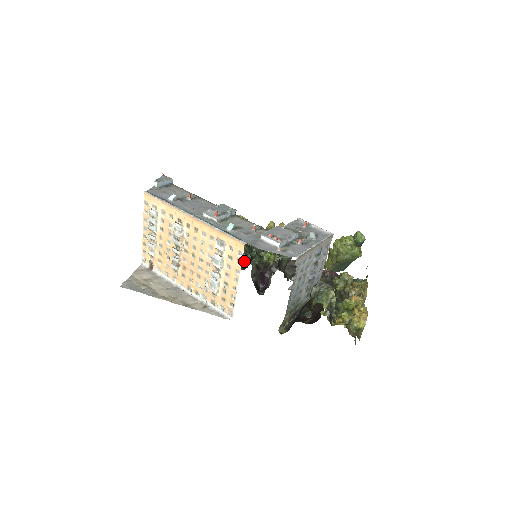
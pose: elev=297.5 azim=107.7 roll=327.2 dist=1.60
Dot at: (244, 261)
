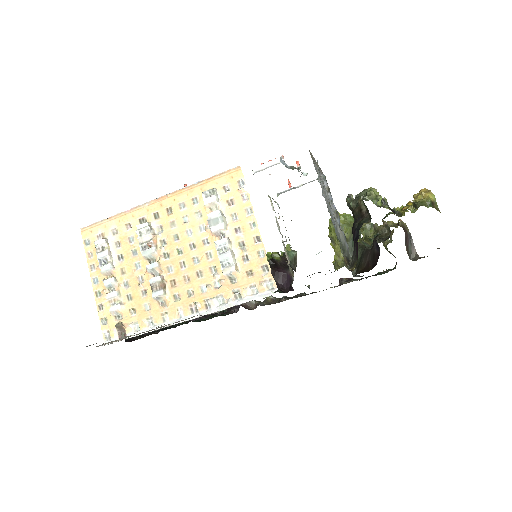
Dot at: occluded
